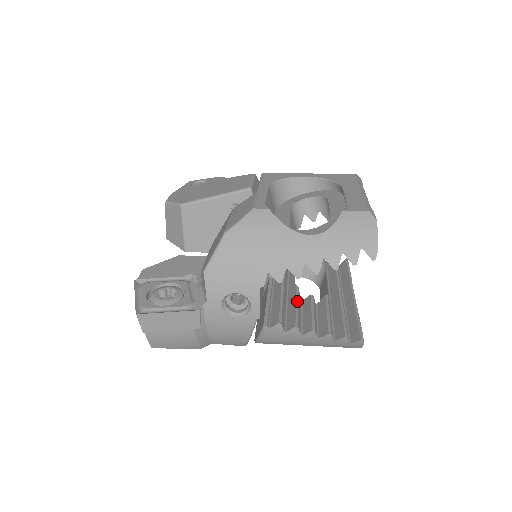
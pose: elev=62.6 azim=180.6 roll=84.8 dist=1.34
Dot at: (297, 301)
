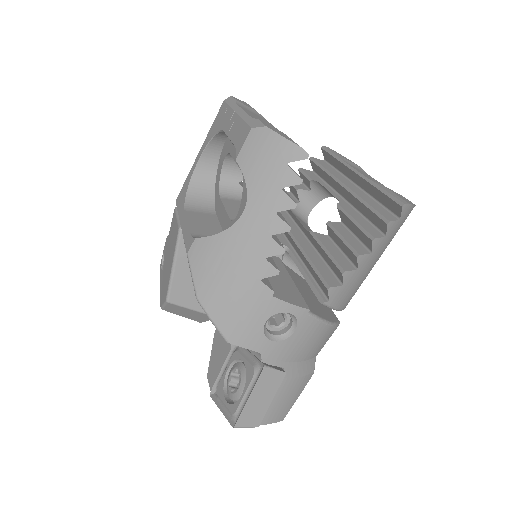
Dot at: (322, 246)
